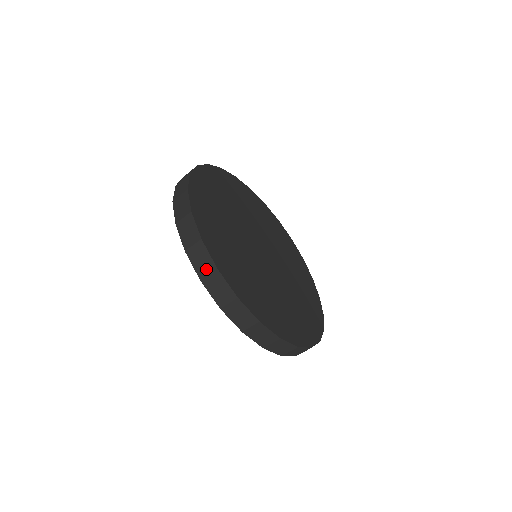
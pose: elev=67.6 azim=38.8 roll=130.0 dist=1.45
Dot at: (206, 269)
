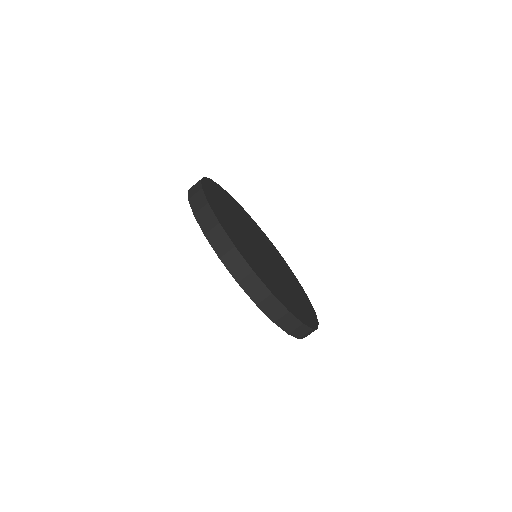
Dot at: (242, 272)
